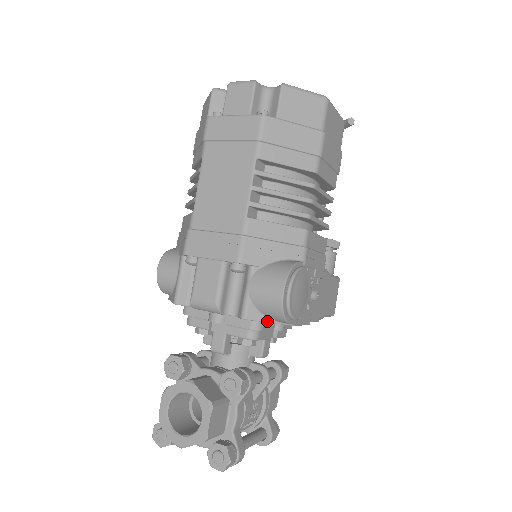
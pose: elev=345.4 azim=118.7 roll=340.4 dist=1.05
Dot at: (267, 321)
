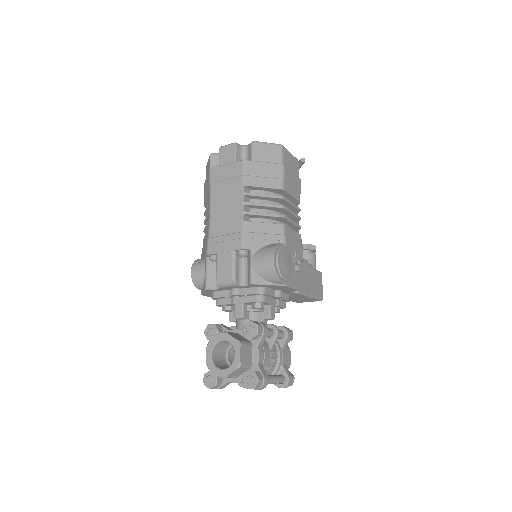
Dot at: (267, 284)
